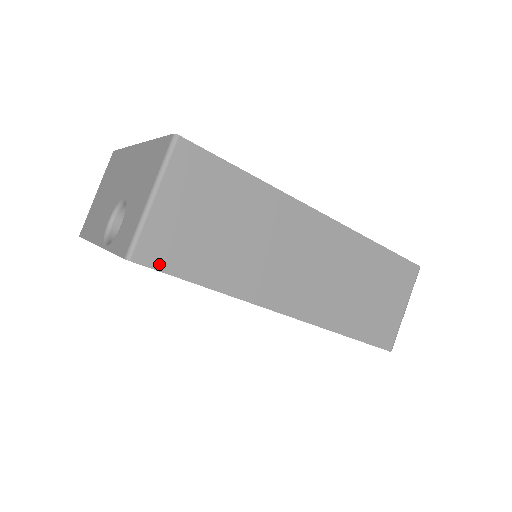
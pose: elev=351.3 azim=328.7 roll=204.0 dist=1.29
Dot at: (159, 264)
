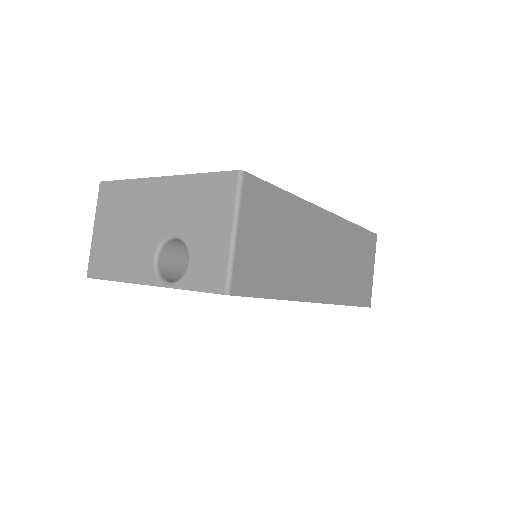
Dot at: (247, 291)
